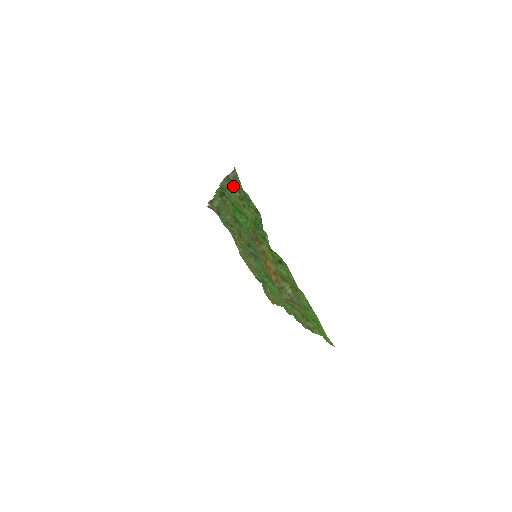
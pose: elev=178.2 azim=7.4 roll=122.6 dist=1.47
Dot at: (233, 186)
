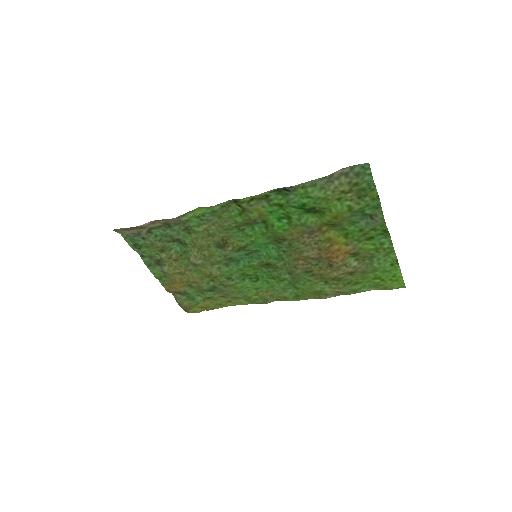
Dot at: (338, 182)
